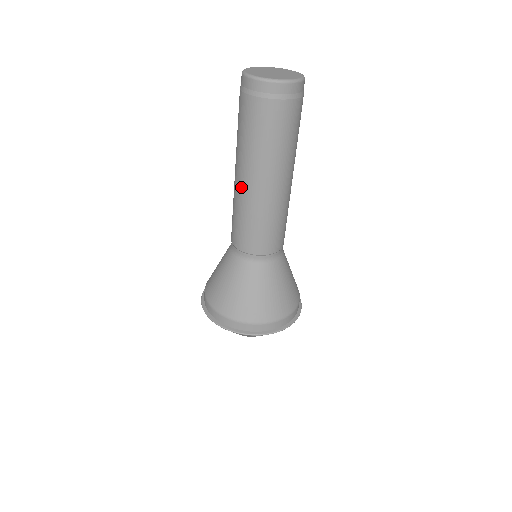
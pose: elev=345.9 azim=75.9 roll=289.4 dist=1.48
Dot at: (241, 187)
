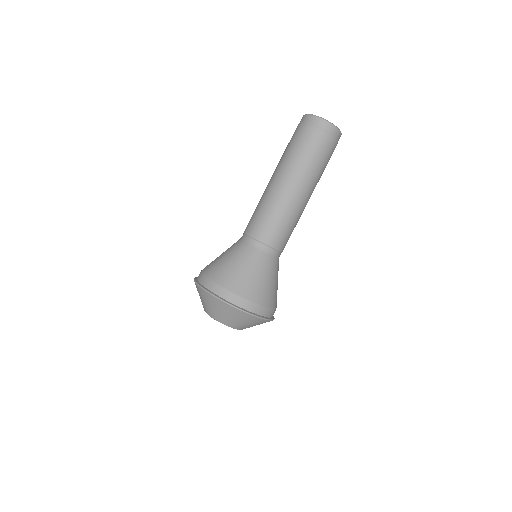
Dot at: (290, 194)
